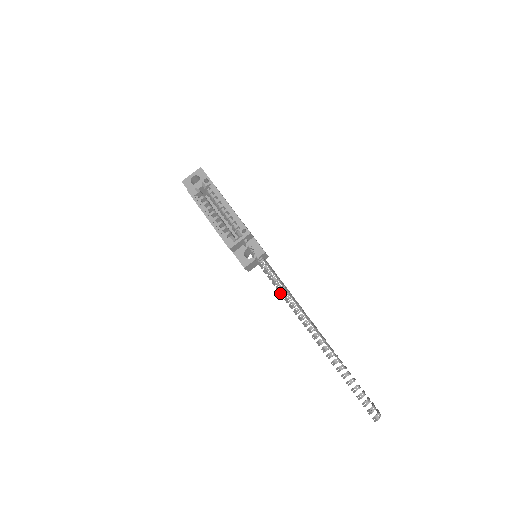
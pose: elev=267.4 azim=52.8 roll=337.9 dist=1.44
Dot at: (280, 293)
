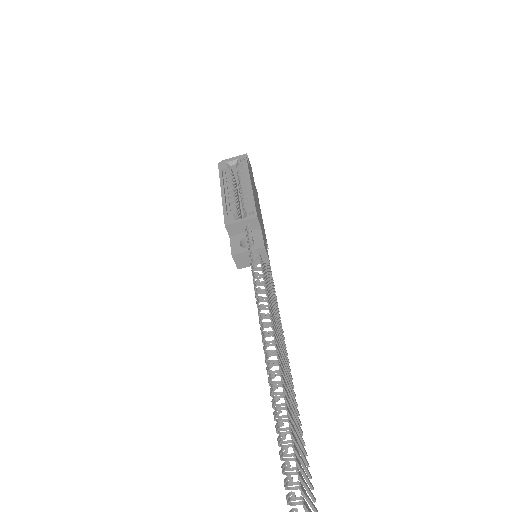
Dot at: (255, 292)
